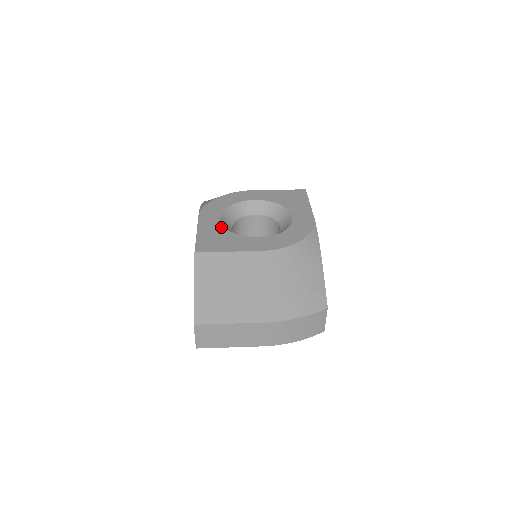
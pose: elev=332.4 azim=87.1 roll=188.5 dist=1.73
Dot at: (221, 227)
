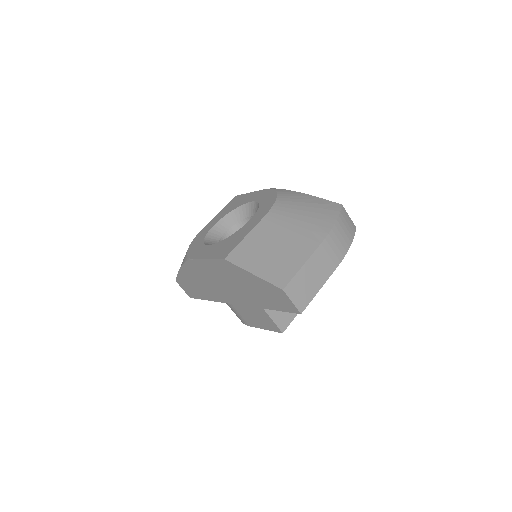
Dot at: (218, 244)
